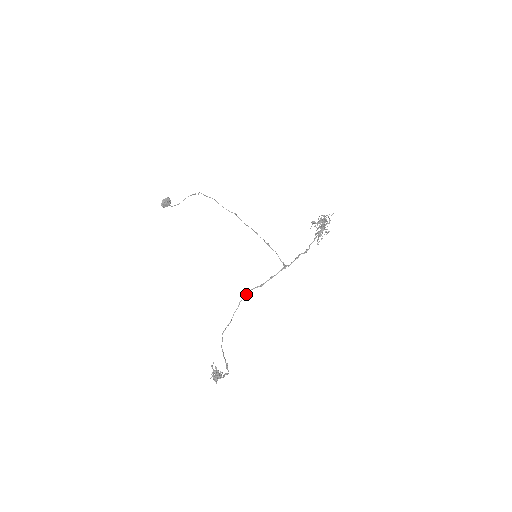
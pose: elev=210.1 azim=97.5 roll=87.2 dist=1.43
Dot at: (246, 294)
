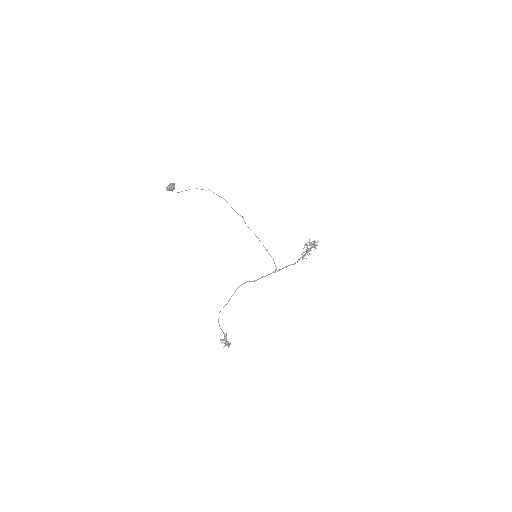
Dot at: (242, 284)
